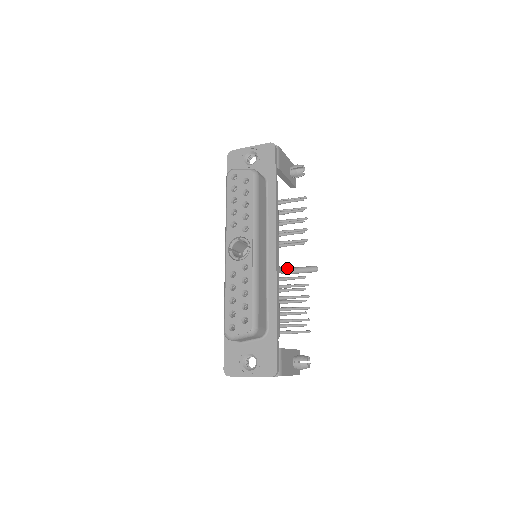
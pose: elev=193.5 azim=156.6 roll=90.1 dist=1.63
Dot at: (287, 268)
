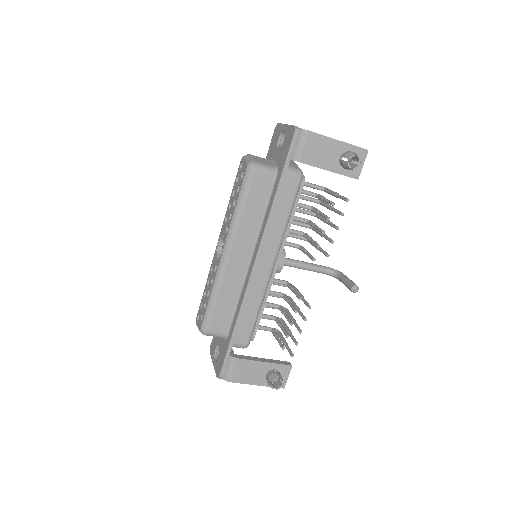
Dot at: (336, 272)
